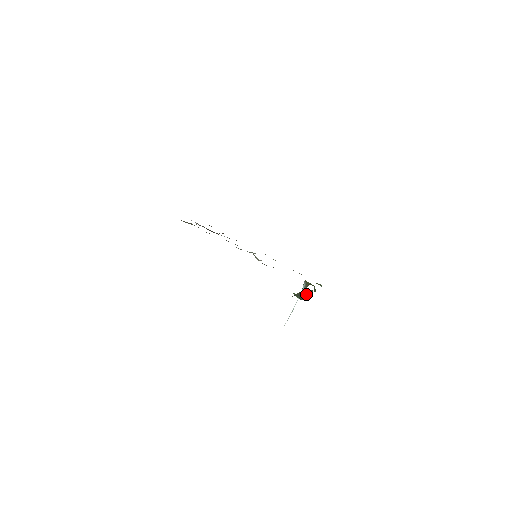
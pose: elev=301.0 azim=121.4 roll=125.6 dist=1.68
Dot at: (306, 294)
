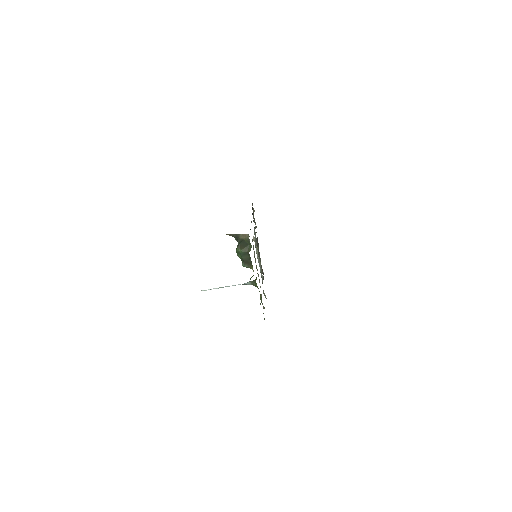
Dot at: (244, 247)
